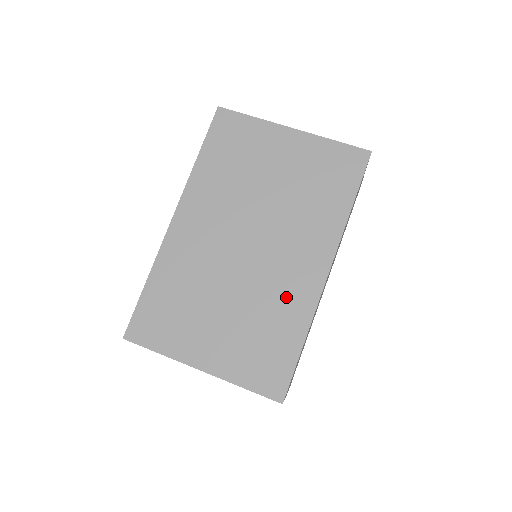
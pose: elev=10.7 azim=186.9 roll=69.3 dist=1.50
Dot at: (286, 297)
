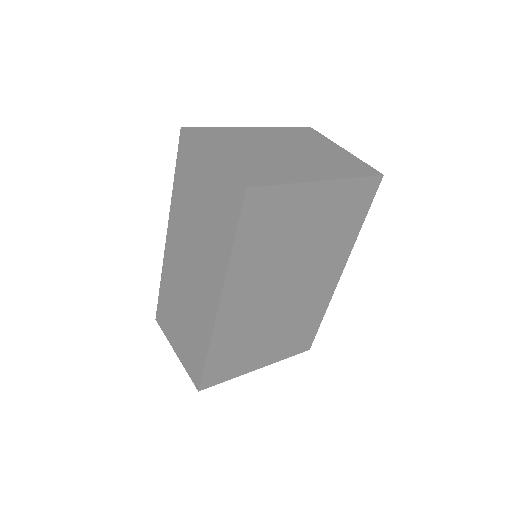
Dot at: (313, 303)
